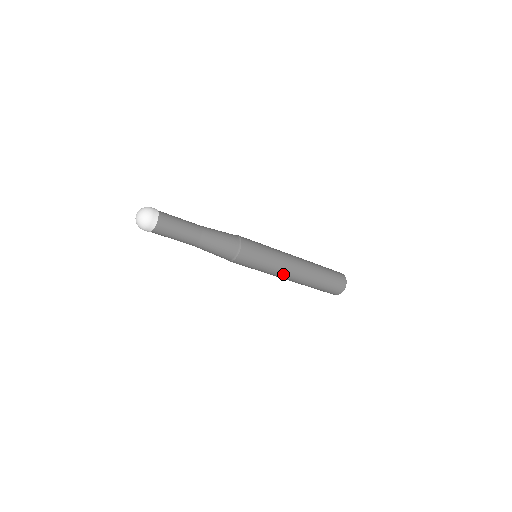
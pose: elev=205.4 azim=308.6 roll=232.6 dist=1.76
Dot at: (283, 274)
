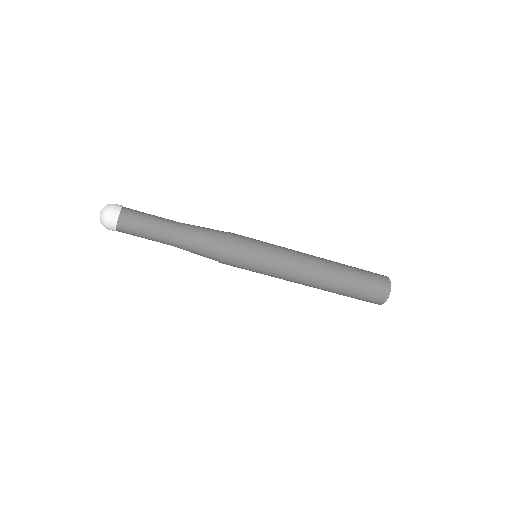
Dot at: (289, 280)
